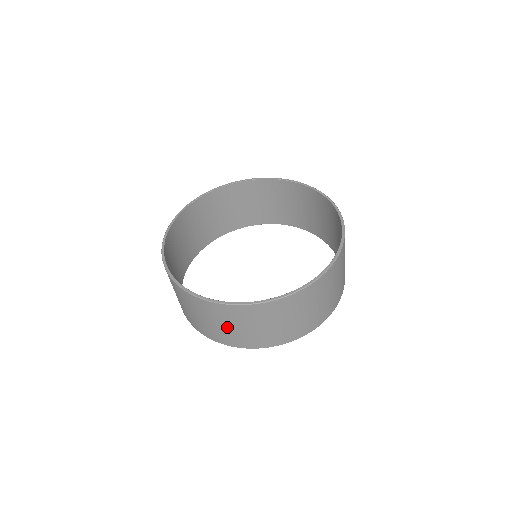
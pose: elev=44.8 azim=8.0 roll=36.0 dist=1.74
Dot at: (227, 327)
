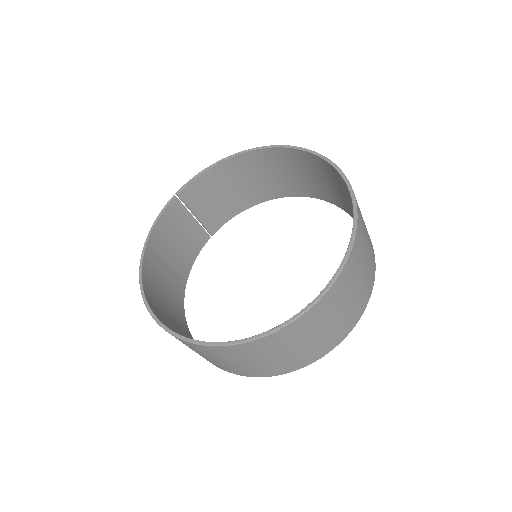
Dot at: (210, 358)
